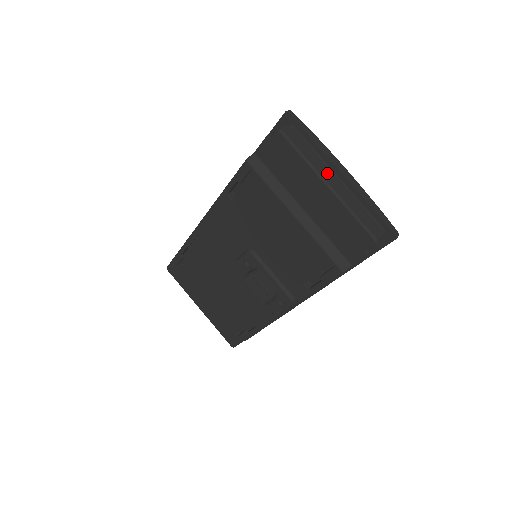
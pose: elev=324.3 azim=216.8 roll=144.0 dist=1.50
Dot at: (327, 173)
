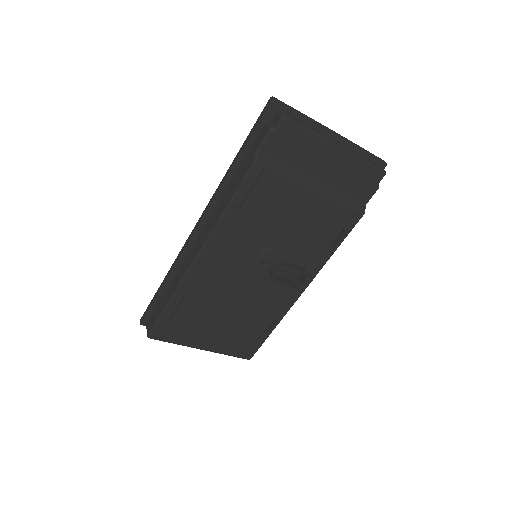
Dot at: (330, 138)
